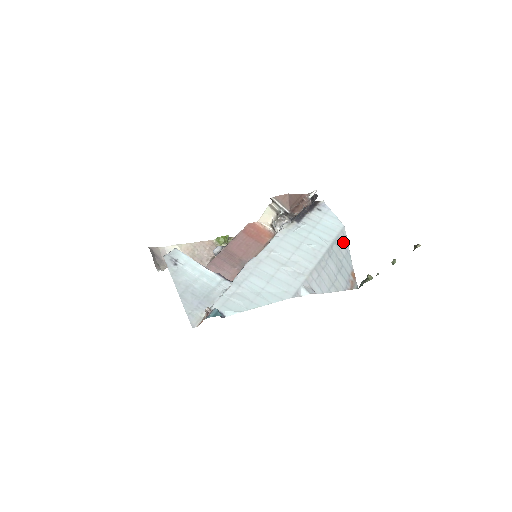
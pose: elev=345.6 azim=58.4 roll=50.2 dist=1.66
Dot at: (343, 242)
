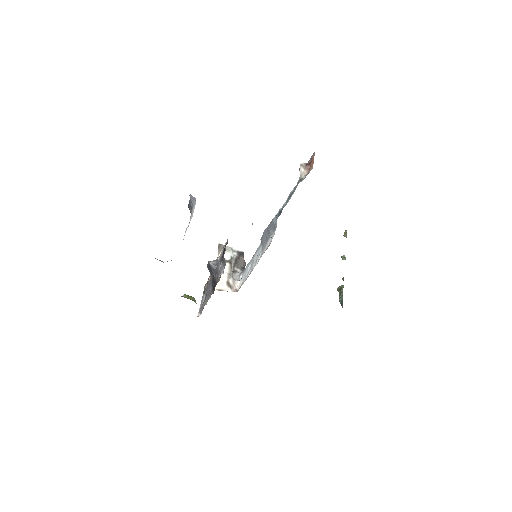
Dot at: occluded
